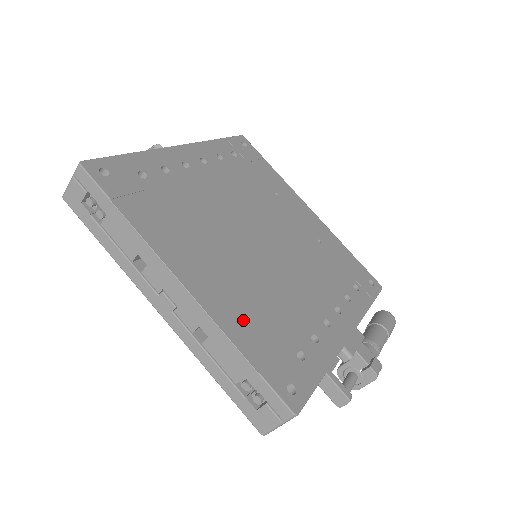
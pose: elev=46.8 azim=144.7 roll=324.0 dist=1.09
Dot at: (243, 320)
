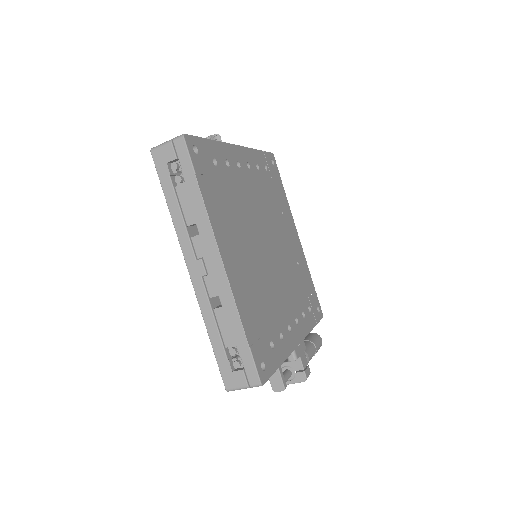
Dot at: (248, 304)
